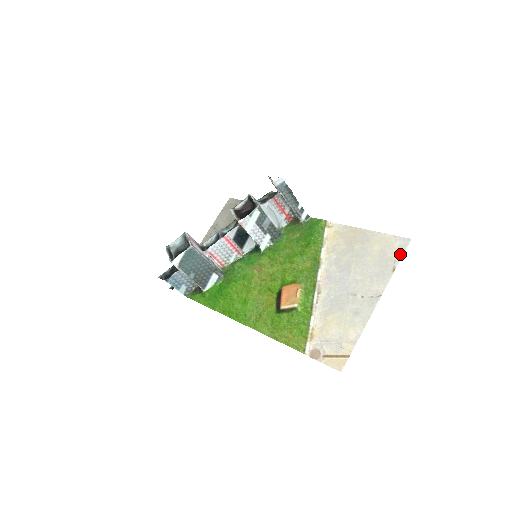
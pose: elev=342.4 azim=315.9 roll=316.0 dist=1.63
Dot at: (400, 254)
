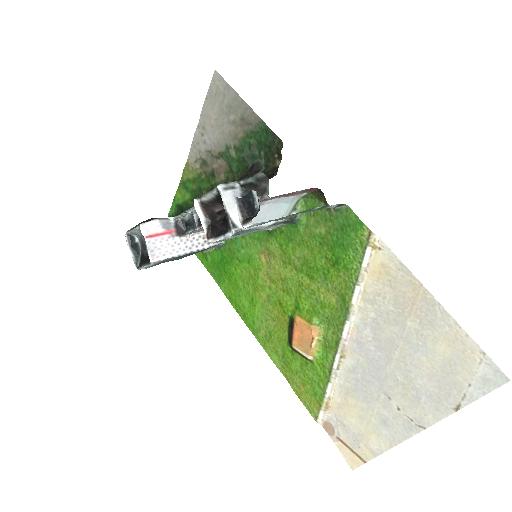
Dot at: (478, 392)
